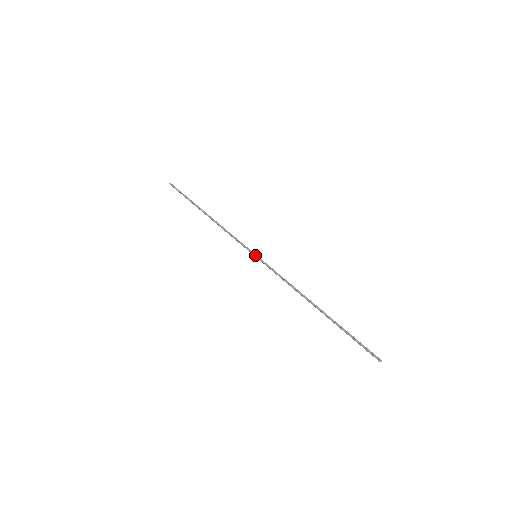
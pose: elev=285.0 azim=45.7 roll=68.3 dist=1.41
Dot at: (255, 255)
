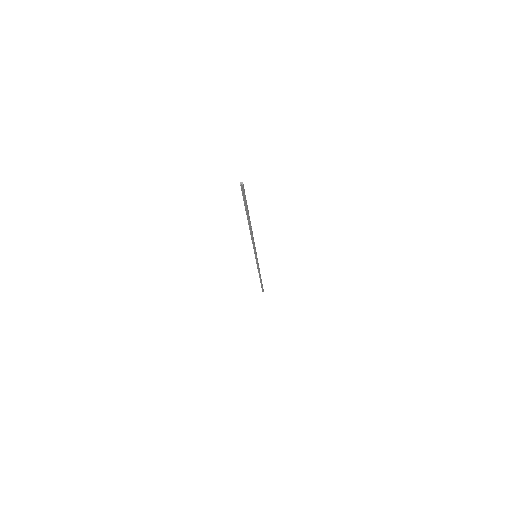
Dot at: (256, 255)
